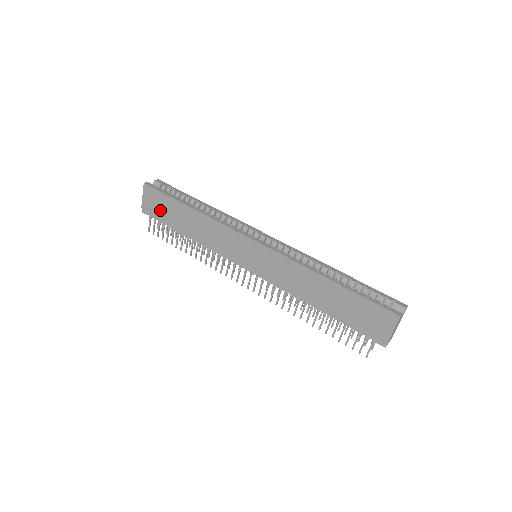
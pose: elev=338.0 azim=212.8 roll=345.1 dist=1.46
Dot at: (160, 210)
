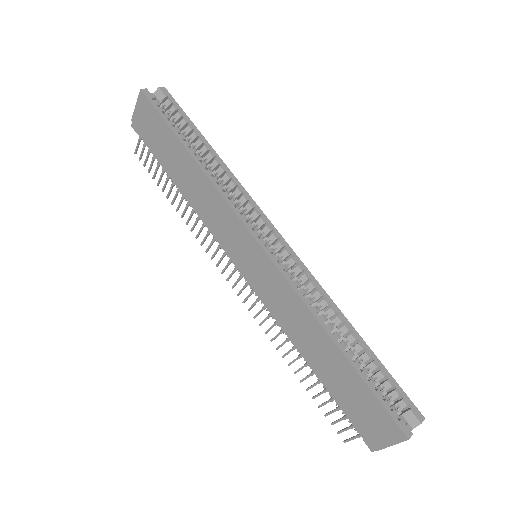
Dot at: (153, 136)
